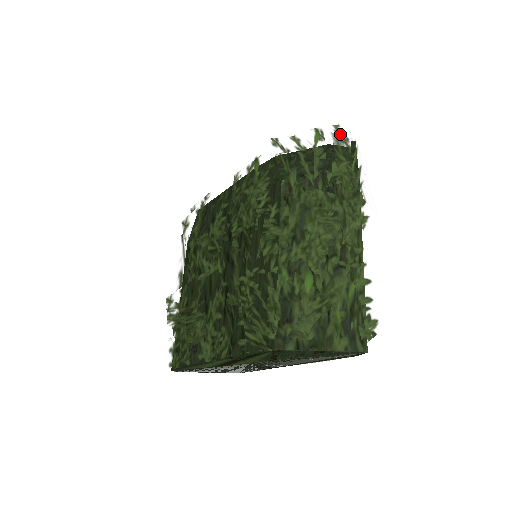
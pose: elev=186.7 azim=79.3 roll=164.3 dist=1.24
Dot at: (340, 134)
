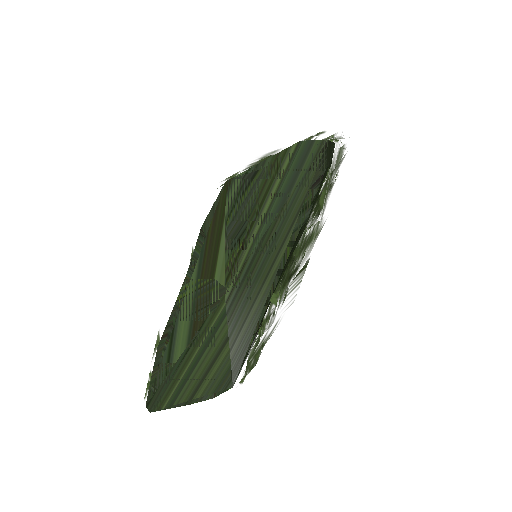
Dot at: occluded
